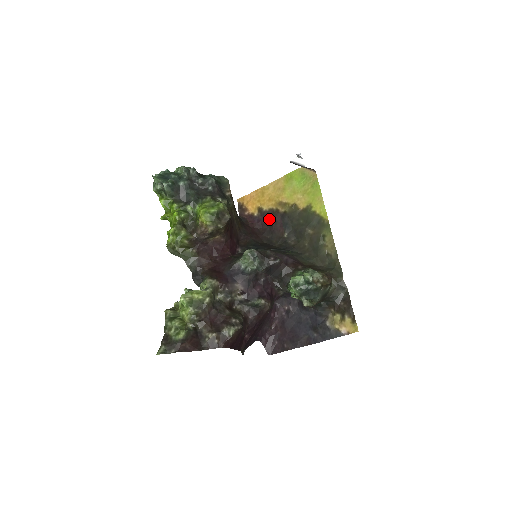
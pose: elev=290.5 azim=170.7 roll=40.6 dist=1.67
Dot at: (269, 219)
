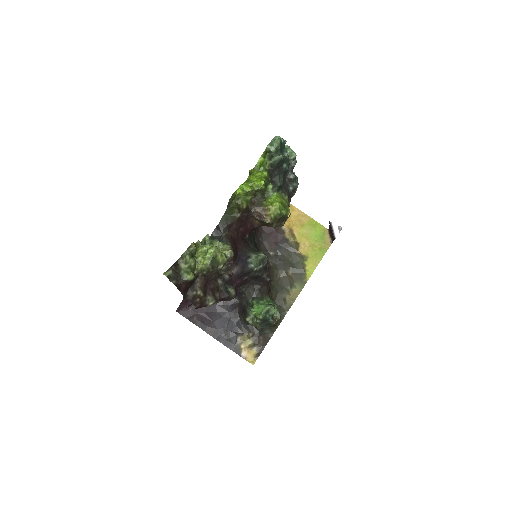
Dot at: (273, 229)
